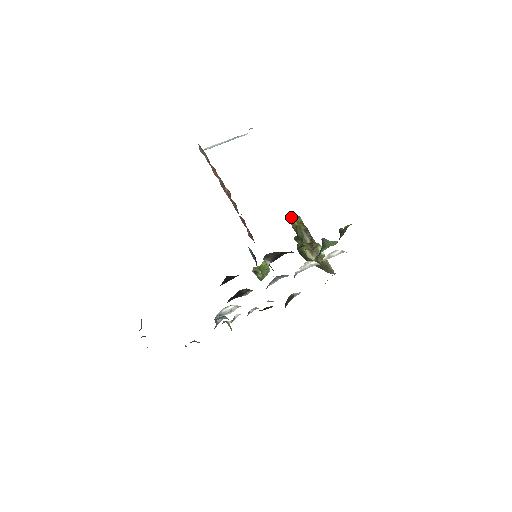
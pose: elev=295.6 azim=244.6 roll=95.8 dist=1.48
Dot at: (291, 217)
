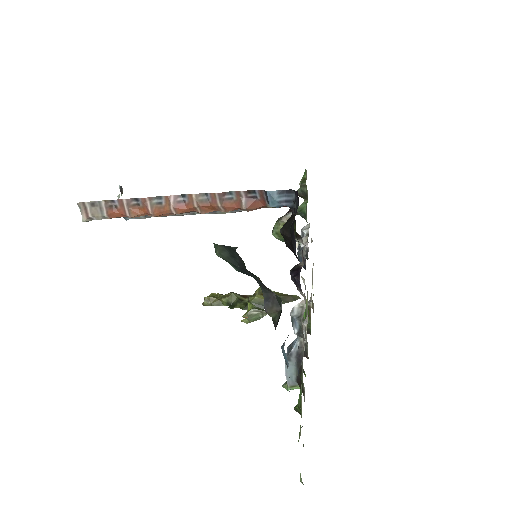
Dot at: (204, 300)
